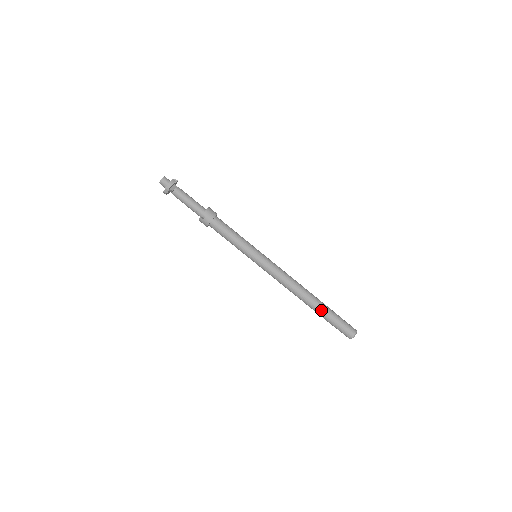
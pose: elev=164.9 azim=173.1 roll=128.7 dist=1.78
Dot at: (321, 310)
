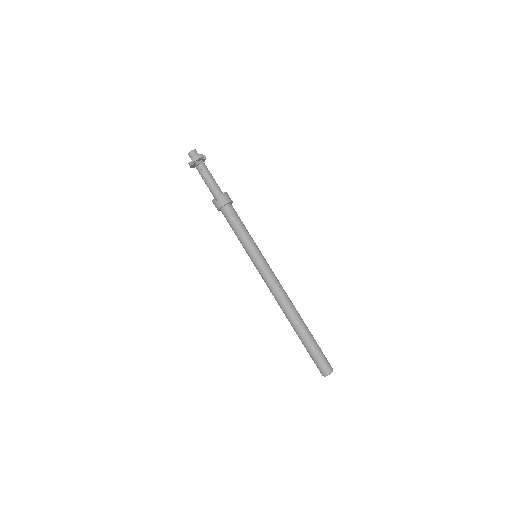
Dot at: (303, 334)
